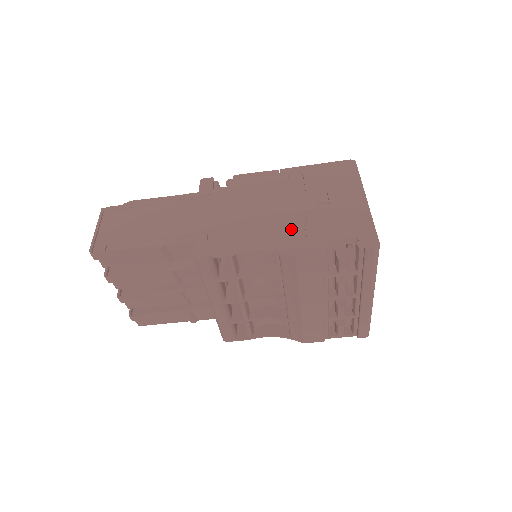
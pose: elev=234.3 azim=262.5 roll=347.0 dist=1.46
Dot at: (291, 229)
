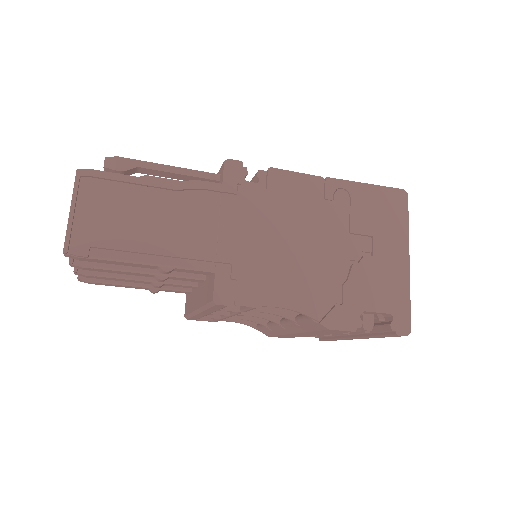
Dot at: (328, 285)
